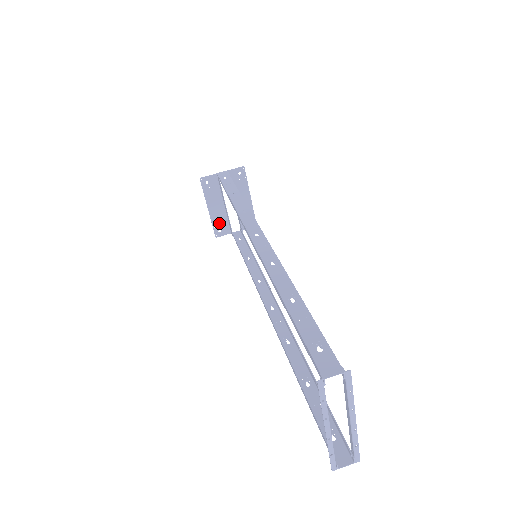
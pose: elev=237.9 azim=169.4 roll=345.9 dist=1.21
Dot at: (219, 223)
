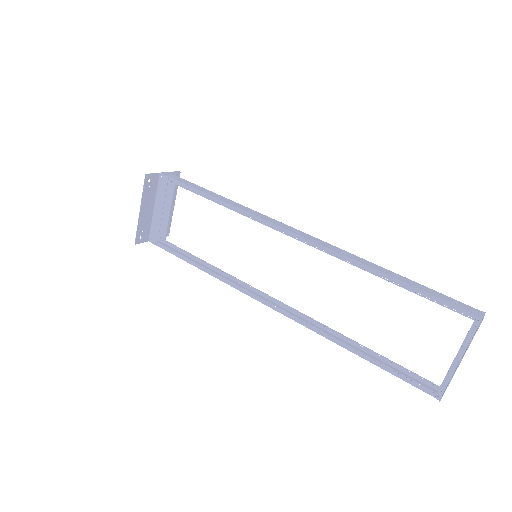
Dot at: (143, 228)
